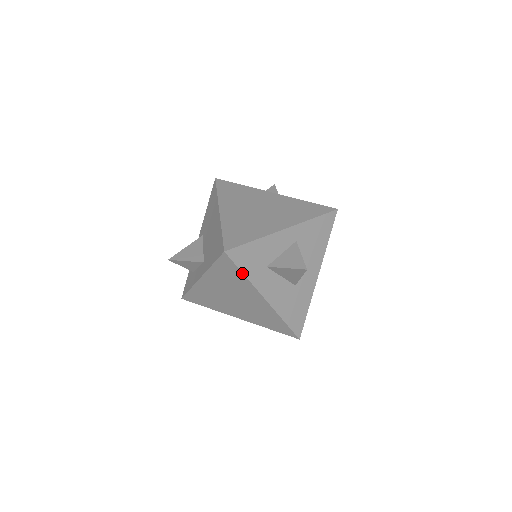
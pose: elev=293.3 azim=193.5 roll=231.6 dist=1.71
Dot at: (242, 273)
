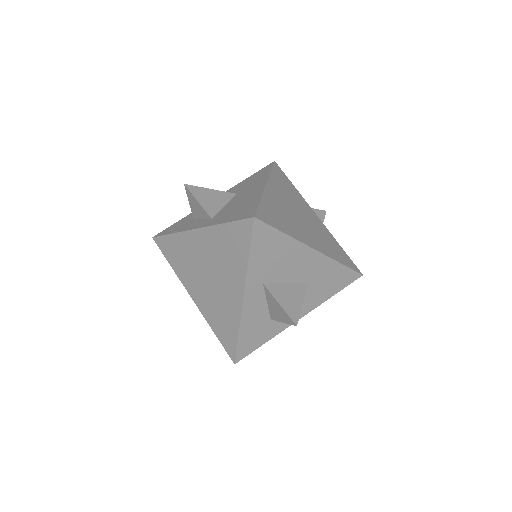
Dot at: occluded
